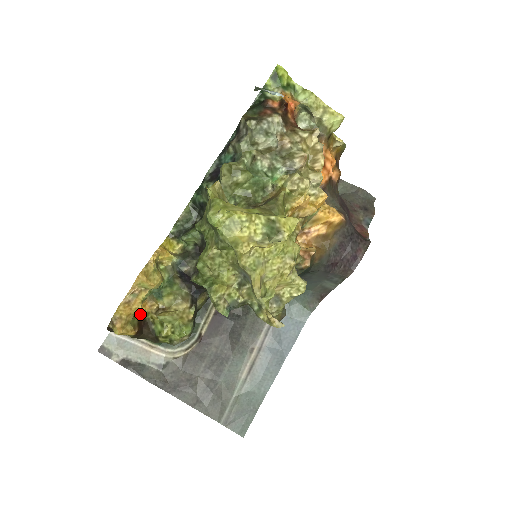
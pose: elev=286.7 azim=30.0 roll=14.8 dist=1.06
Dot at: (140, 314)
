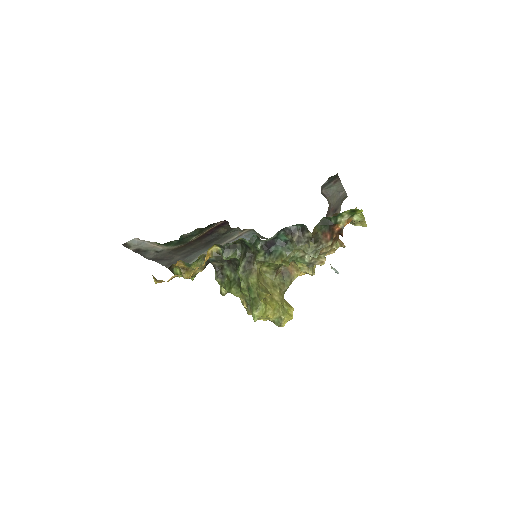
Dot at: occluded
